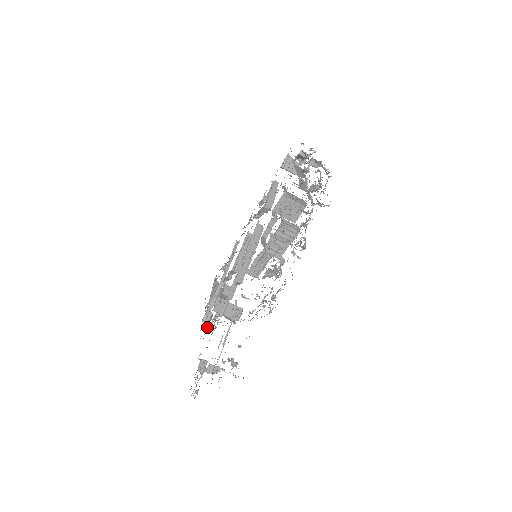
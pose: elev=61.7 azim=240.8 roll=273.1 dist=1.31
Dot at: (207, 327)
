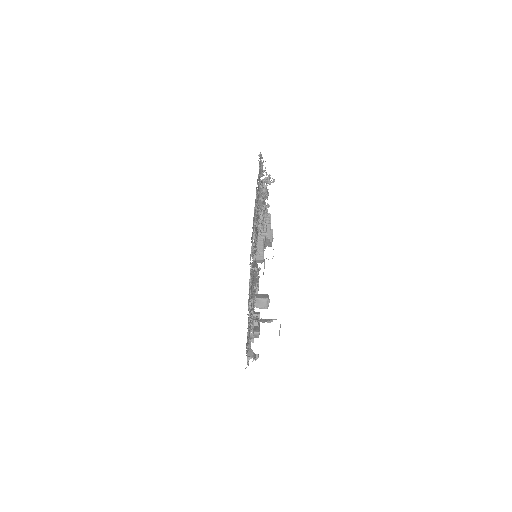
Dot at: occluded
